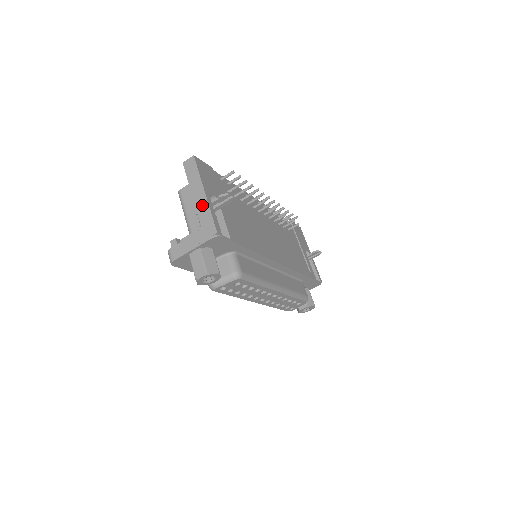
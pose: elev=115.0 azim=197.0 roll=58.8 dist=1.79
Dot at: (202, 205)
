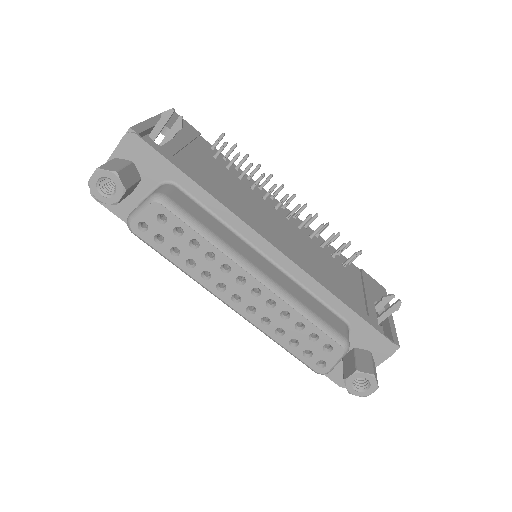
Dot at: occluded
